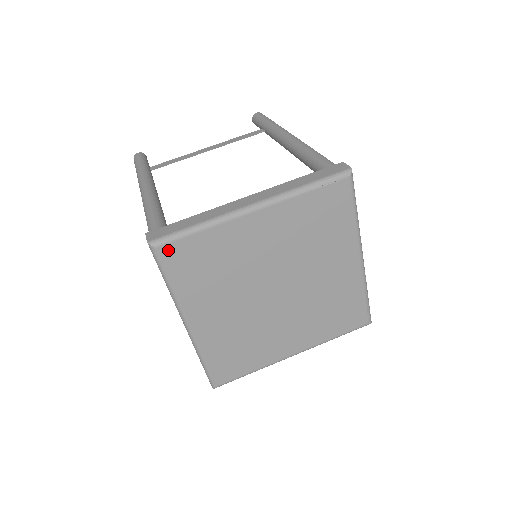
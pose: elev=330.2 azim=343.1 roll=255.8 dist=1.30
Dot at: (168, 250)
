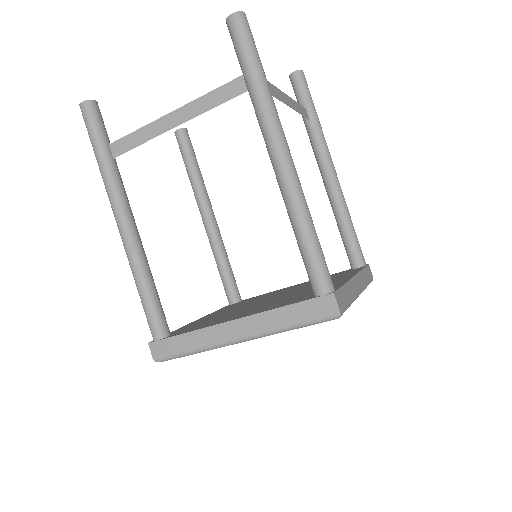
Dot at: occluded
